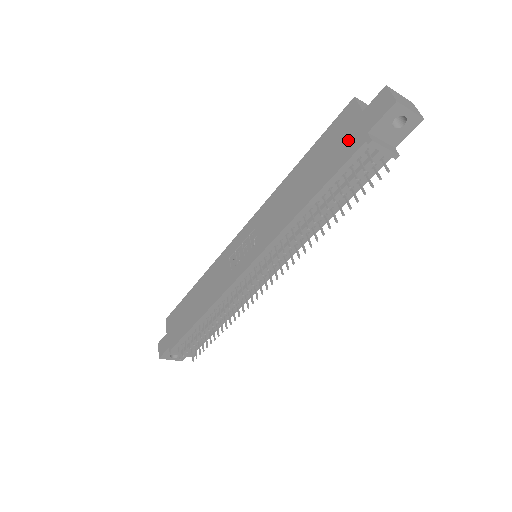
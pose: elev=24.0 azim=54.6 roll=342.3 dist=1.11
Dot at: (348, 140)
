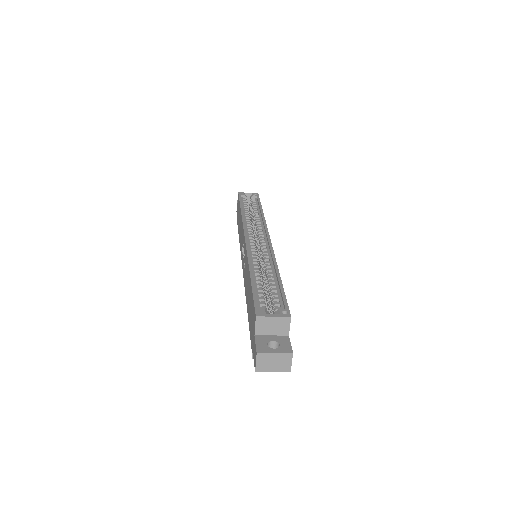
Dot at: (252, 331)
